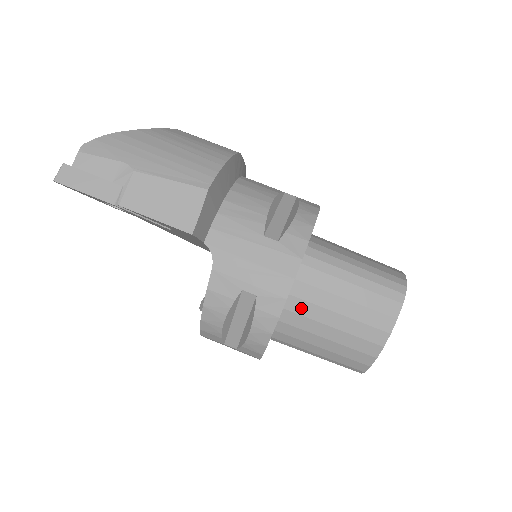
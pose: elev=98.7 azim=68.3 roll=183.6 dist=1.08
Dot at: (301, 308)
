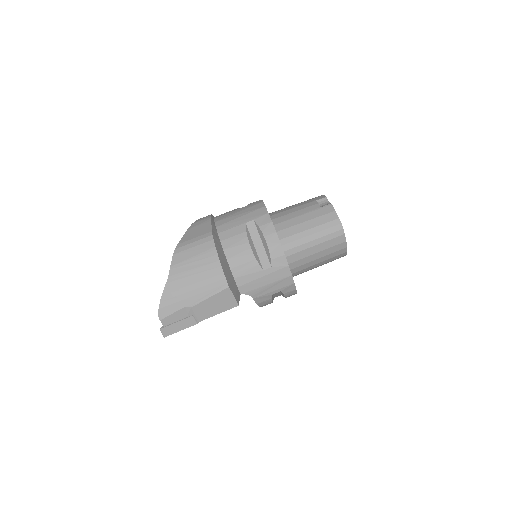
Dot at: (299, 269)
